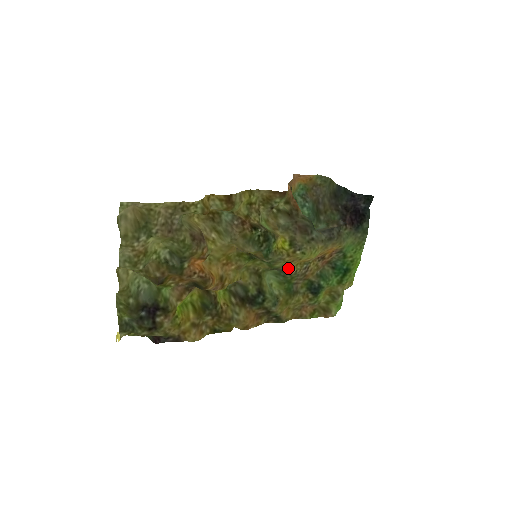
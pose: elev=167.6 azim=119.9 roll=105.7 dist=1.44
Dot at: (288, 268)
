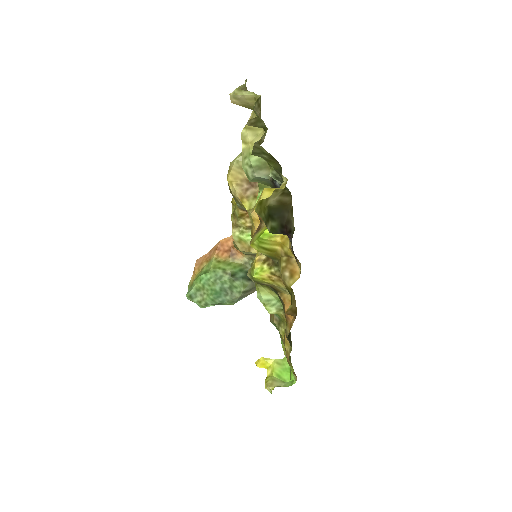
Dot at: occluded
